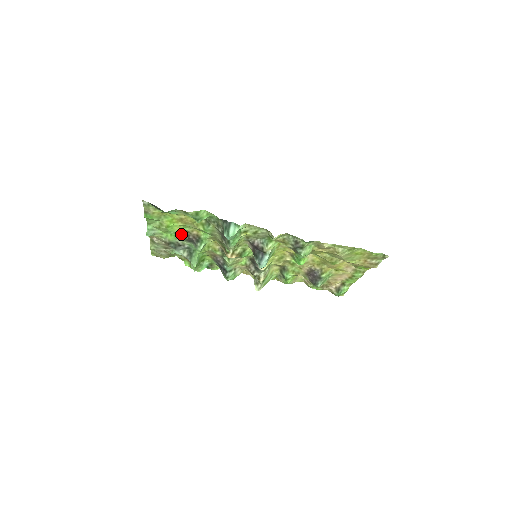
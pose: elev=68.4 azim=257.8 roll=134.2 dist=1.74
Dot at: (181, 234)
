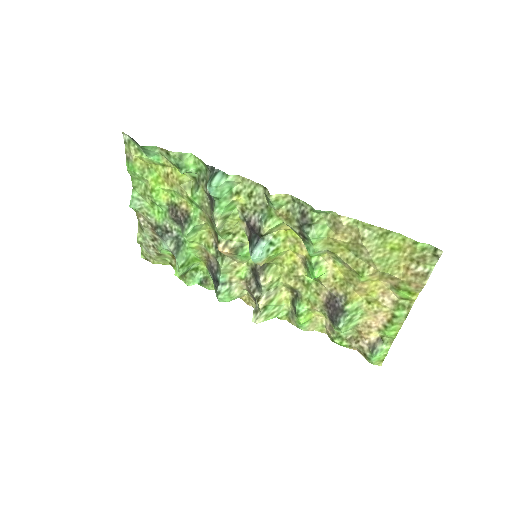
Dot at: (169, 209)
